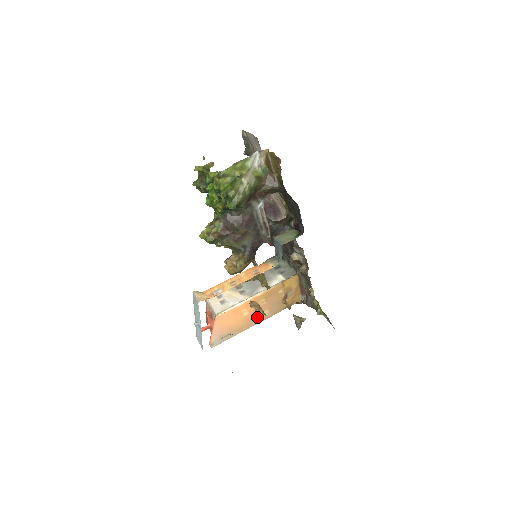
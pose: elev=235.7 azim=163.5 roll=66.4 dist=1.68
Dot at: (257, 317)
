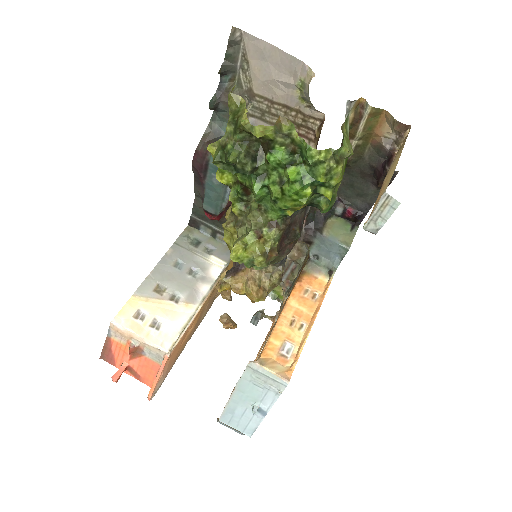
Dot at: (196, 326)
